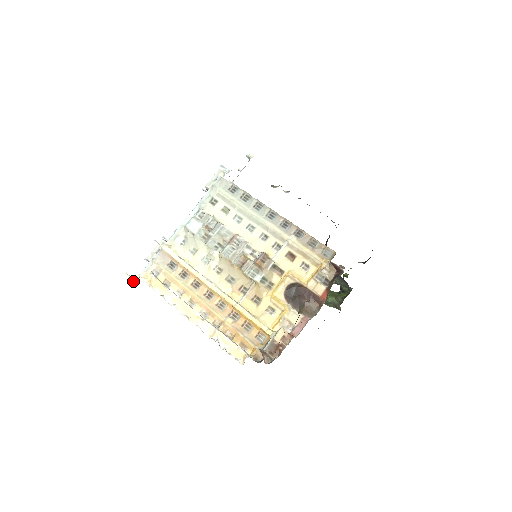
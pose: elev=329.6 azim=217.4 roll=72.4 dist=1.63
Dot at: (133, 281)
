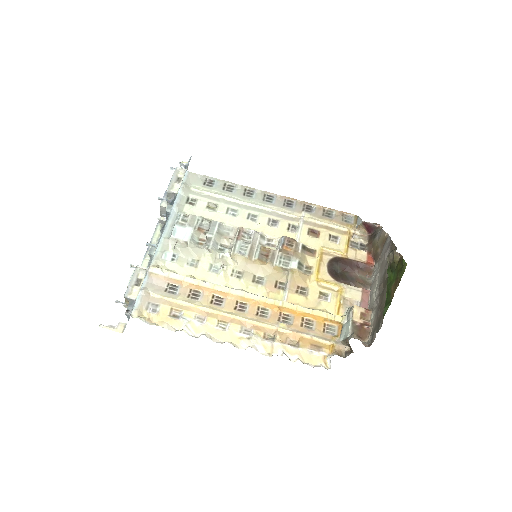
Dot at: (118, 331)
